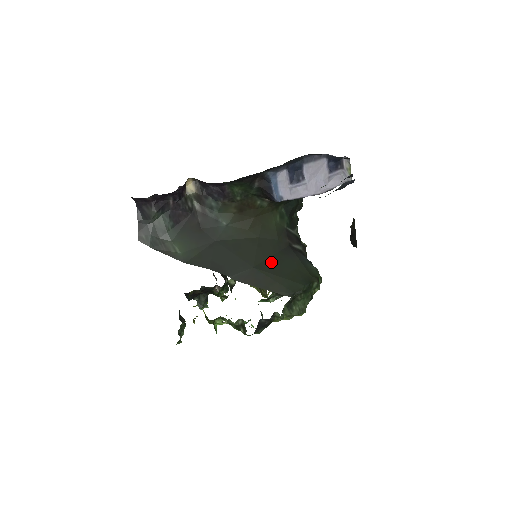
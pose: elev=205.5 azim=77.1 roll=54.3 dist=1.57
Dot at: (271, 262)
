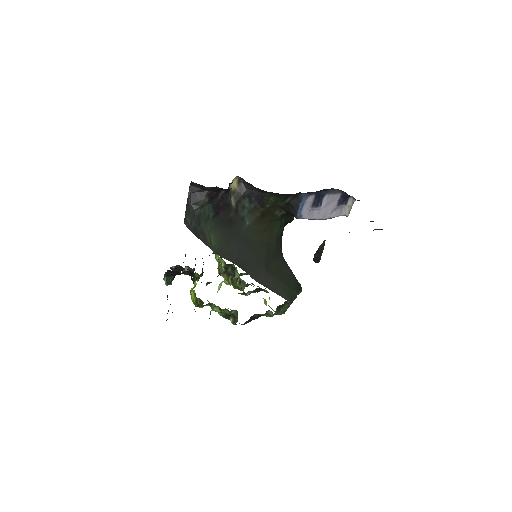
Dot at: (274, 267)
